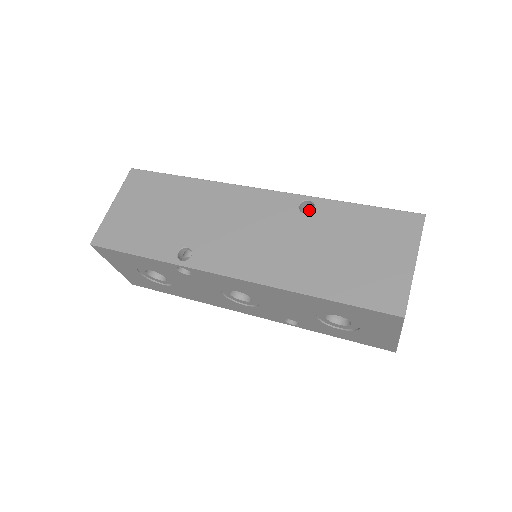
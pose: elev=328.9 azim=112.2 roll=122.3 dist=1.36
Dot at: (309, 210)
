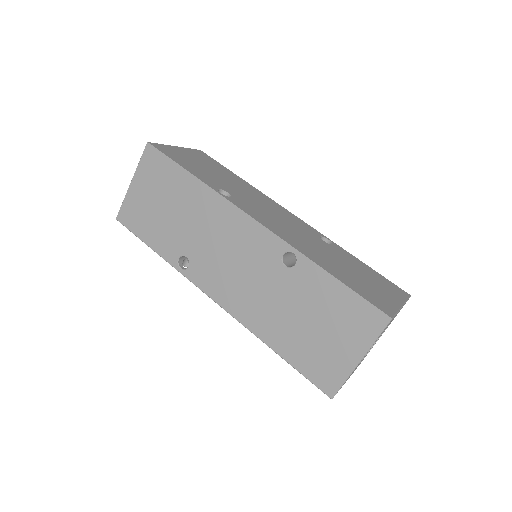
Dot at: occluded
